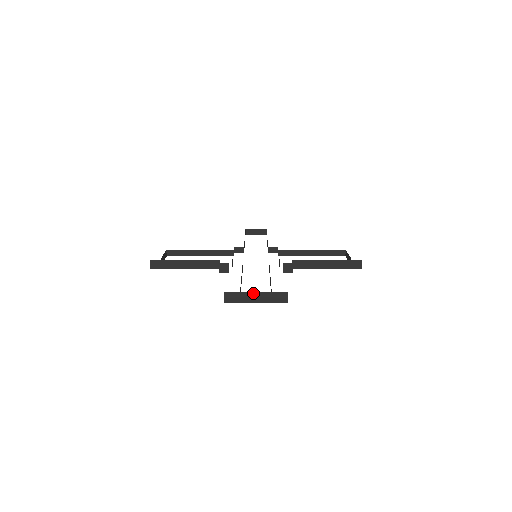
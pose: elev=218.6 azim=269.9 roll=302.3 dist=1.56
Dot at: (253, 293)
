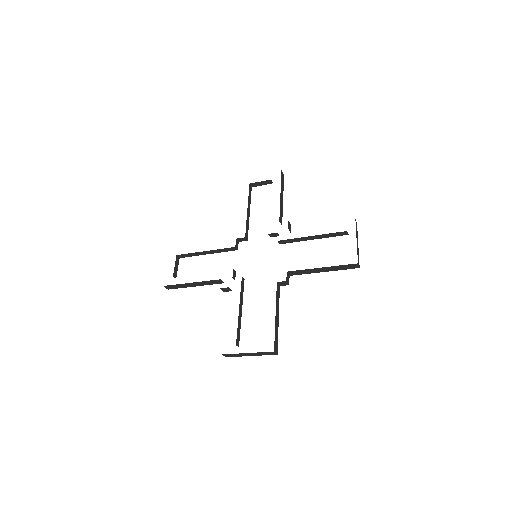
Dot at: (245, 353)
